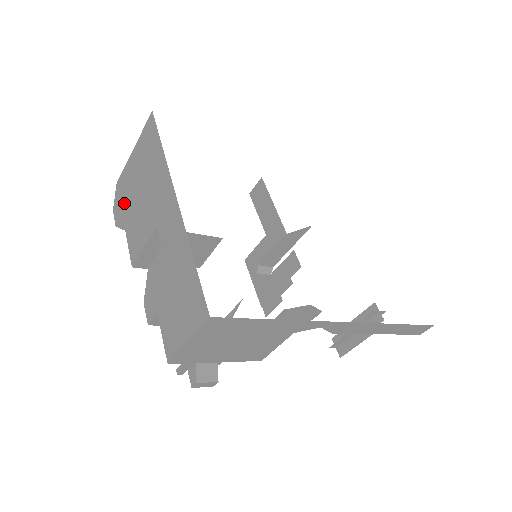
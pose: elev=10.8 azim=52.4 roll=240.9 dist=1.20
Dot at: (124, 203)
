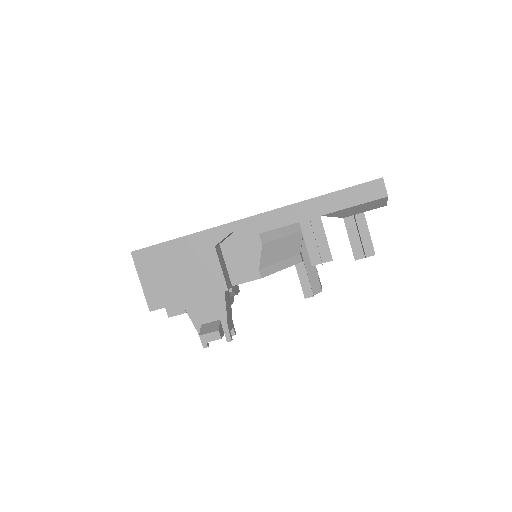
Dot at: occluded
